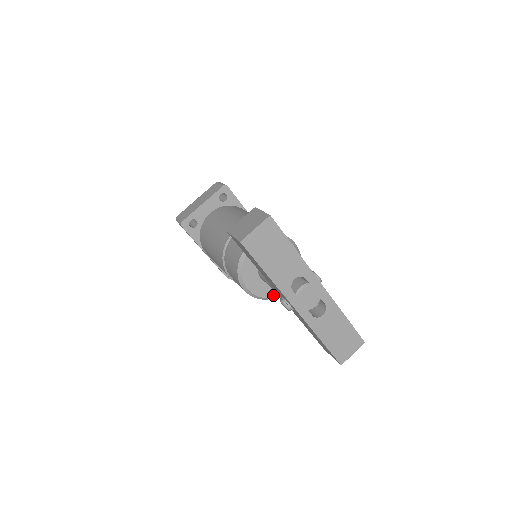
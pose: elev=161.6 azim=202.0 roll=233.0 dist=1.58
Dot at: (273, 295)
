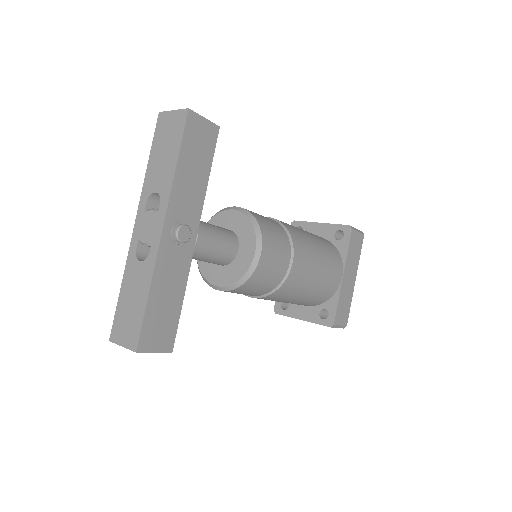
Dot at: (205, 275)
